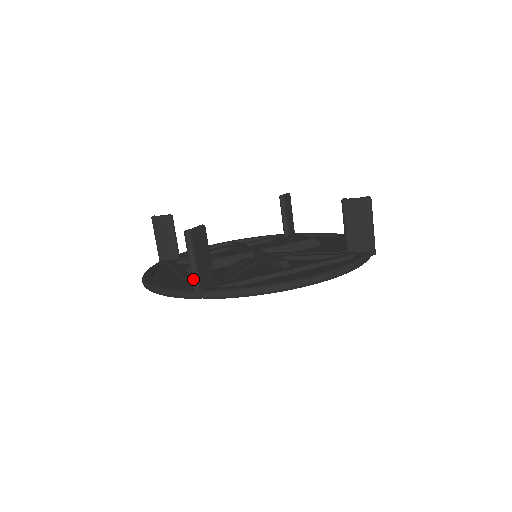
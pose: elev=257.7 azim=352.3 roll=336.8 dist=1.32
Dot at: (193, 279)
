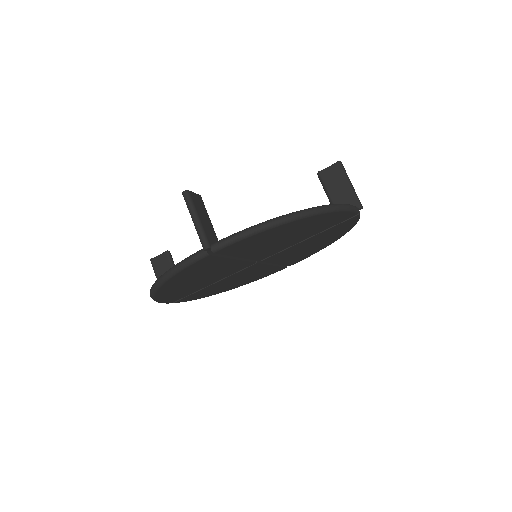
Dot at: (199, 232)
